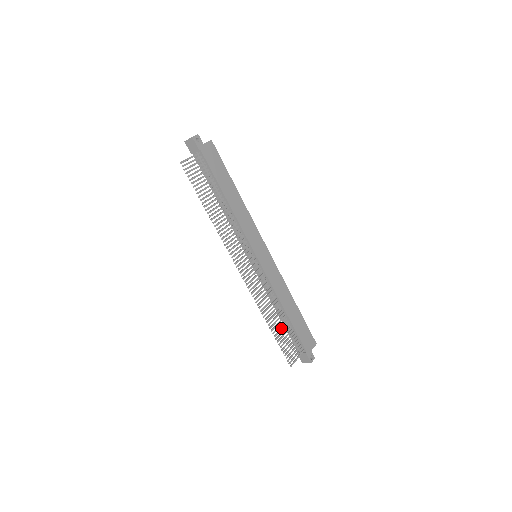
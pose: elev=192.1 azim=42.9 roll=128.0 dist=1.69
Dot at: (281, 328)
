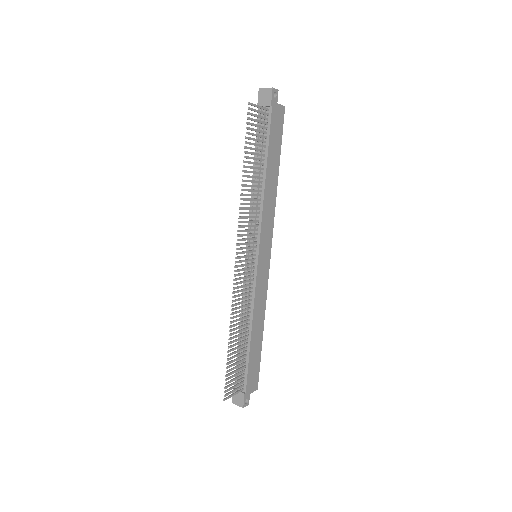
Dot at: (238, 350)
